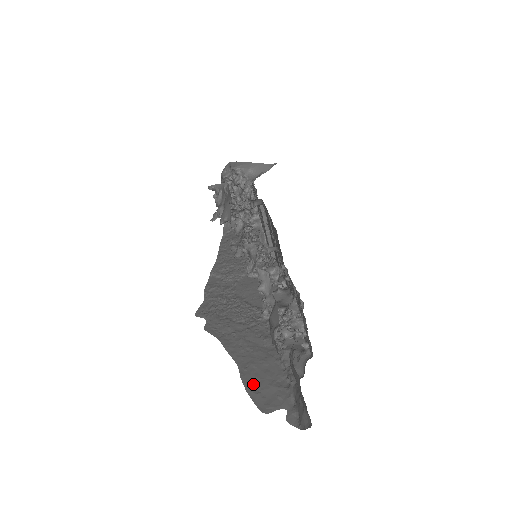
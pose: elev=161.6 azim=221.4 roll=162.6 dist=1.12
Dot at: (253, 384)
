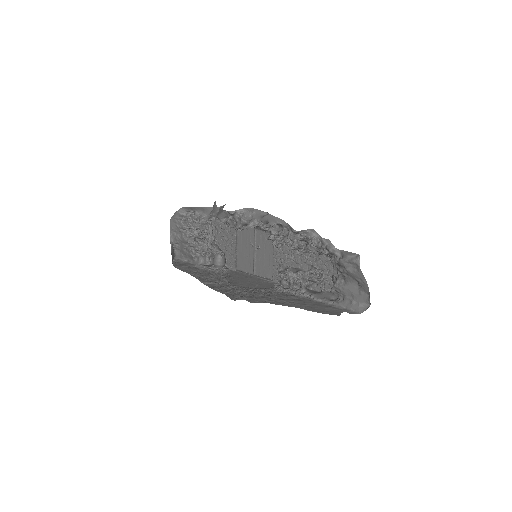
Dot at: (317, 310)
